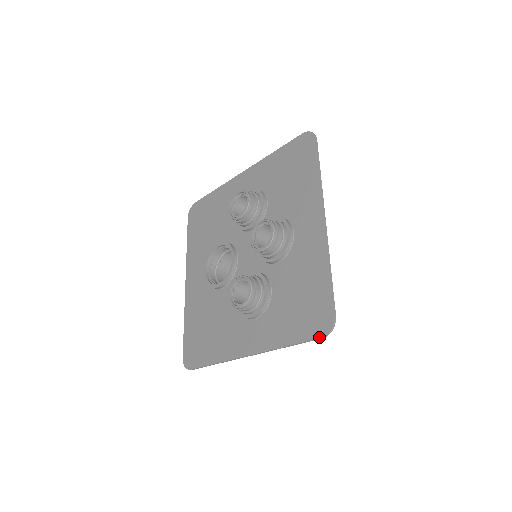
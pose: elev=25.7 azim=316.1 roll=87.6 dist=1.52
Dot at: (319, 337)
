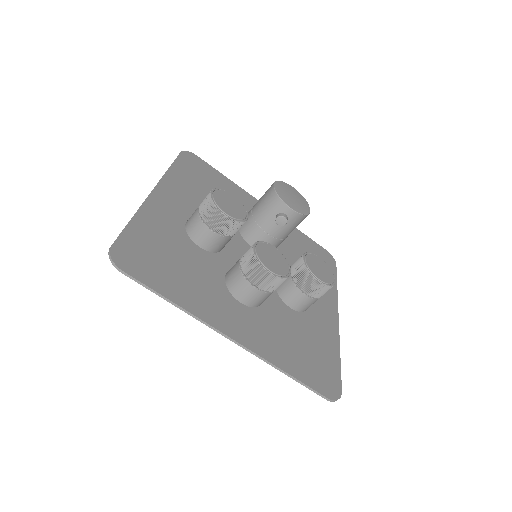
Dot at: (339, 391)
